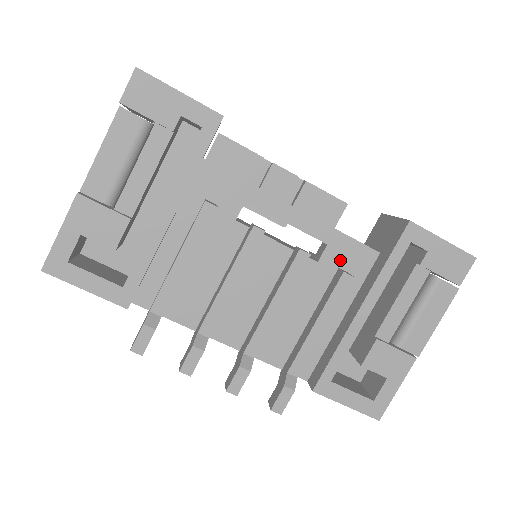
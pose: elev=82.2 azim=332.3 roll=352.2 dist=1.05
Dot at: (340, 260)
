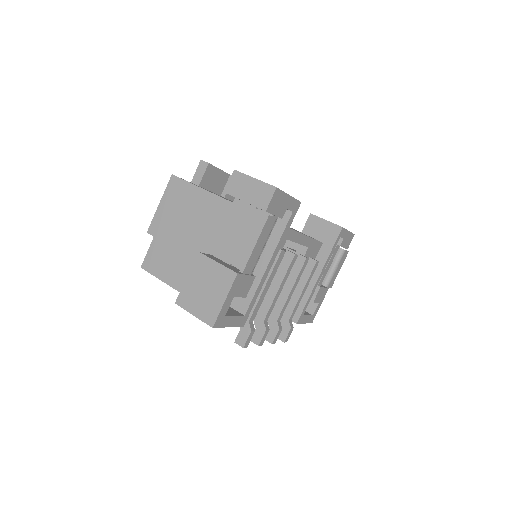
Dot at: (310, 253)
